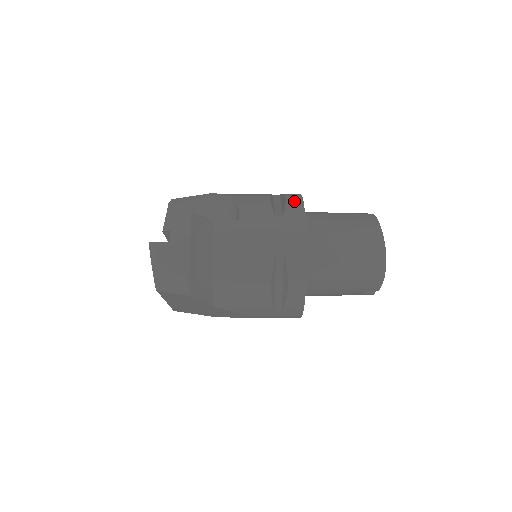
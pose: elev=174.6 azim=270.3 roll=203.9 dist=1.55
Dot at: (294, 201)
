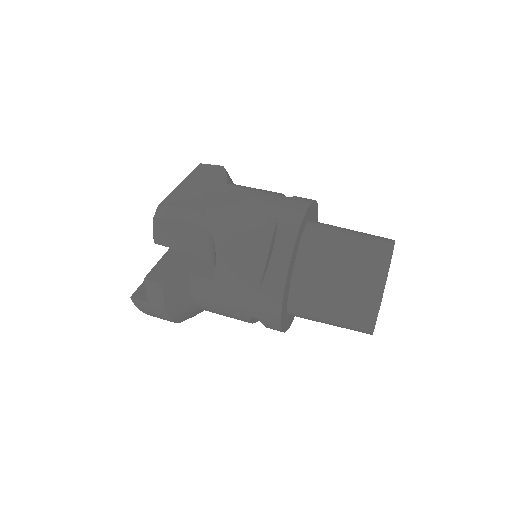
Dot at: (278, 266)
